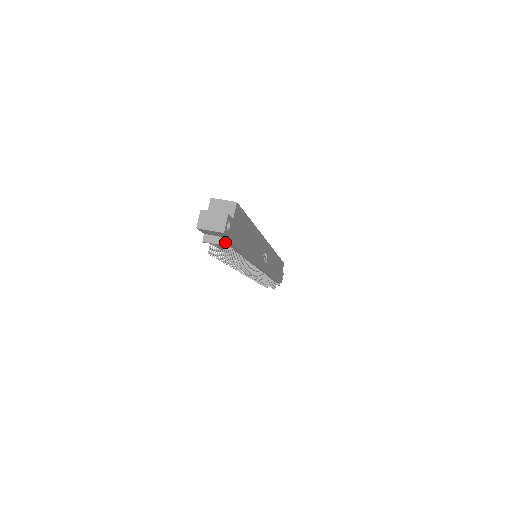
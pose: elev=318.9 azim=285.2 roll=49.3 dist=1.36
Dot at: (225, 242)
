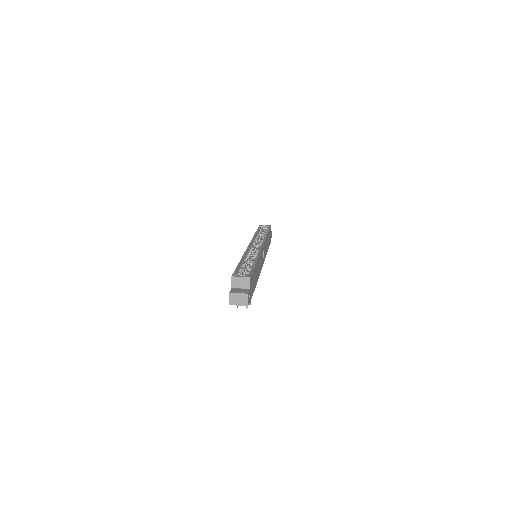
Dot at: occluded
